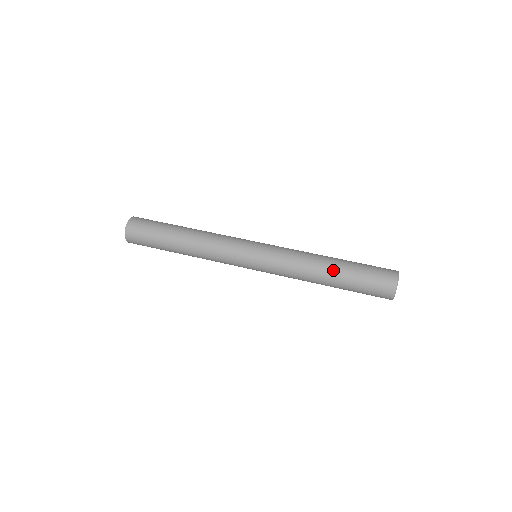
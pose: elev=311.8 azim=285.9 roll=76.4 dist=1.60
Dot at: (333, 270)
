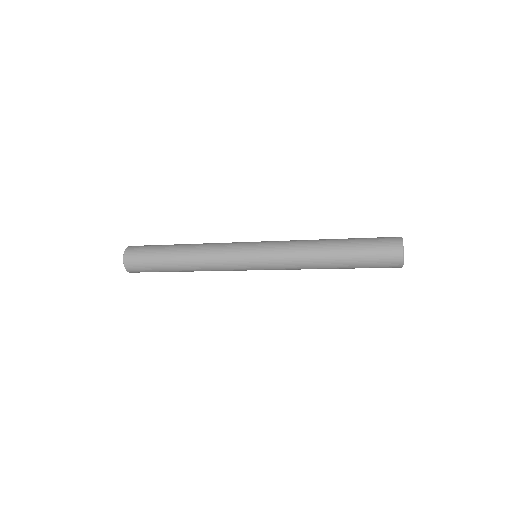
Dot at: (335, 252)
